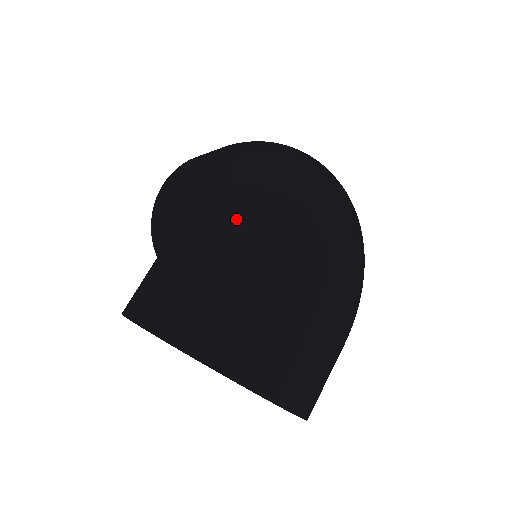
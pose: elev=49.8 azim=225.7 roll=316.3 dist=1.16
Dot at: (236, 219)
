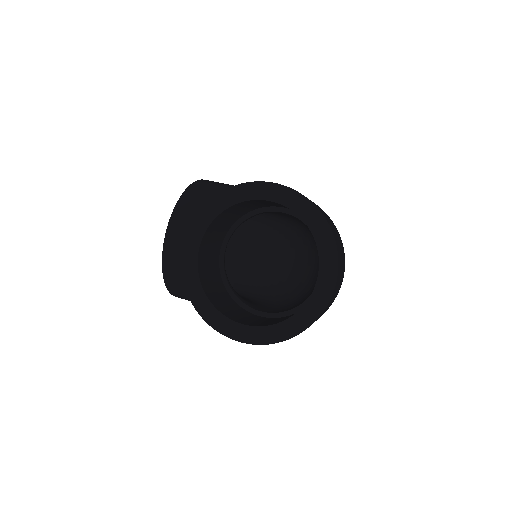
Dot at: occluded
